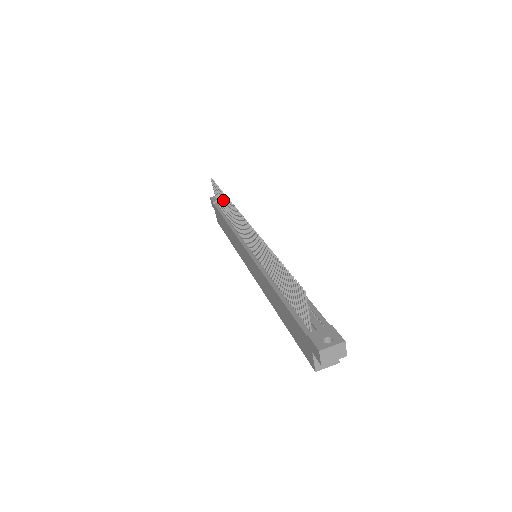
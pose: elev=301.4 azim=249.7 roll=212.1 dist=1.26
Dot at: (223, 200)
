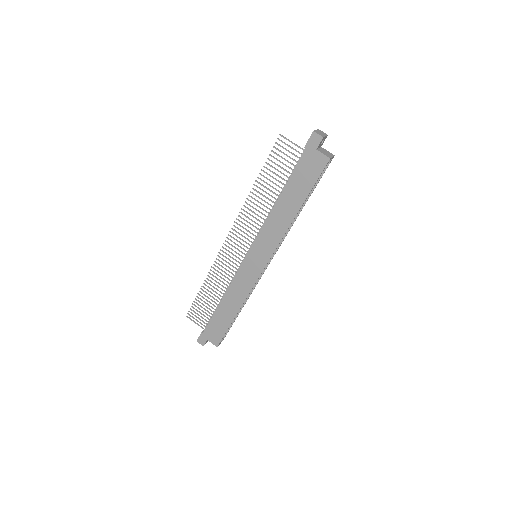
Dot at: (207, 293)
